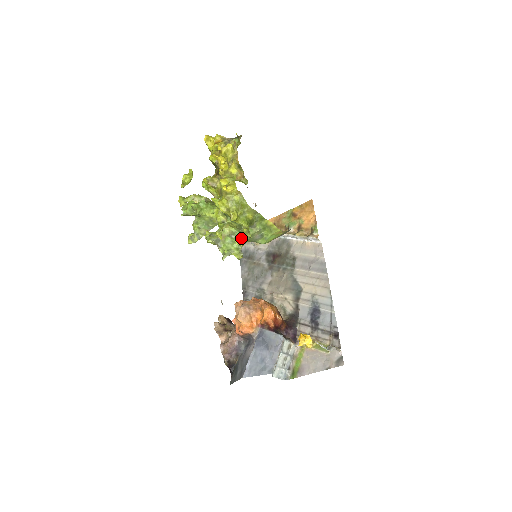
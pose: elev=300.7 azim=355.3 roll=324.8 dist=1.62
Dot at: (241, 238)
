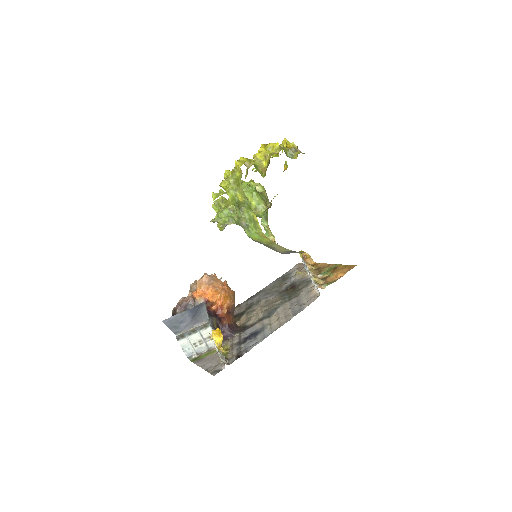
Dot at: (219, 205)
